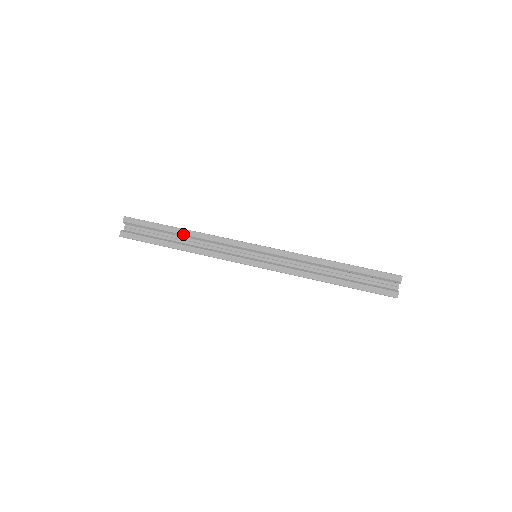
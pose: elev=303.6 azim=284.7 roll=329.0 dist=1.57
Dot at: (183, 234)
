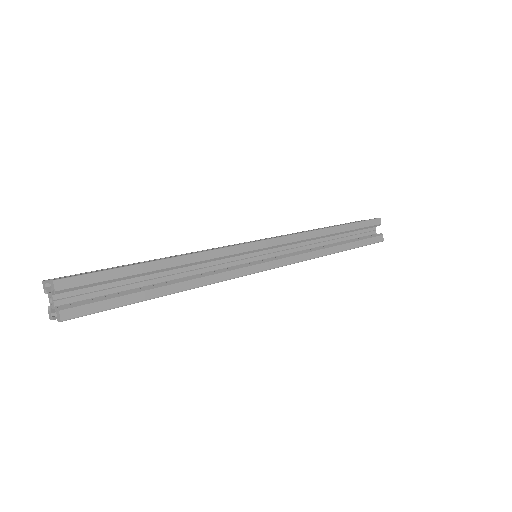
Dot at: (170, 267)
